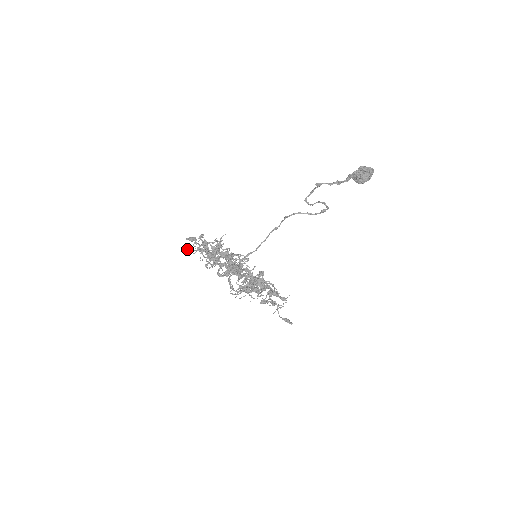
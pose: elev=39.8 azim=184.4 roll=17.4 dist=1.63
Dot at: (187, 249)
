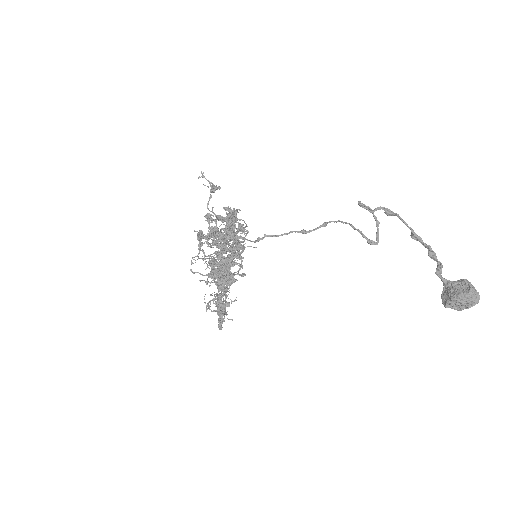
Dot at: occluded
